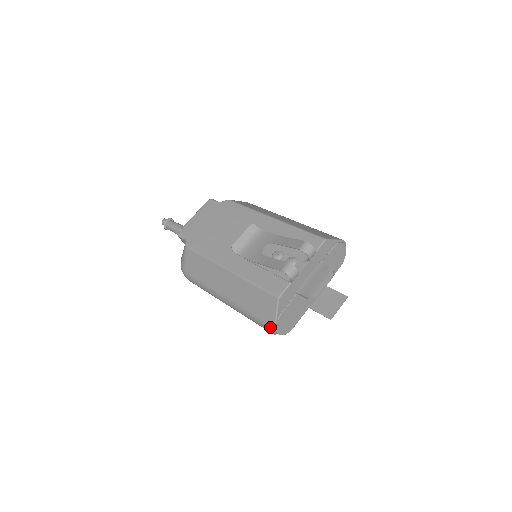
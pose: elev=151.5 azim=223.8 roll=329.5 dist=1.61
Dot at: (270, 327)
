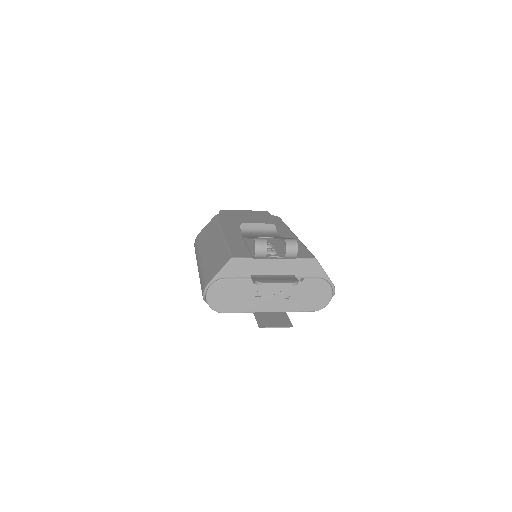
Dot at: (205, 284)
